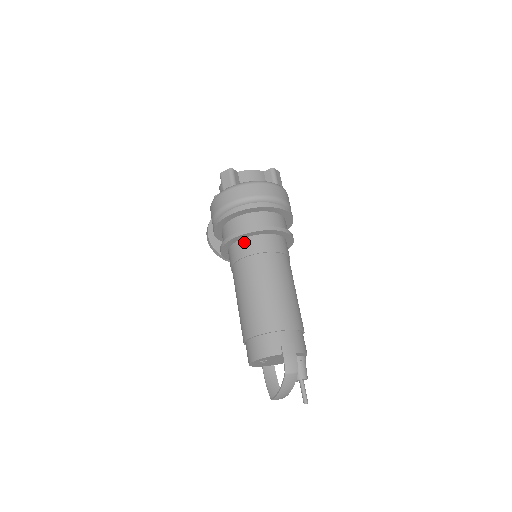
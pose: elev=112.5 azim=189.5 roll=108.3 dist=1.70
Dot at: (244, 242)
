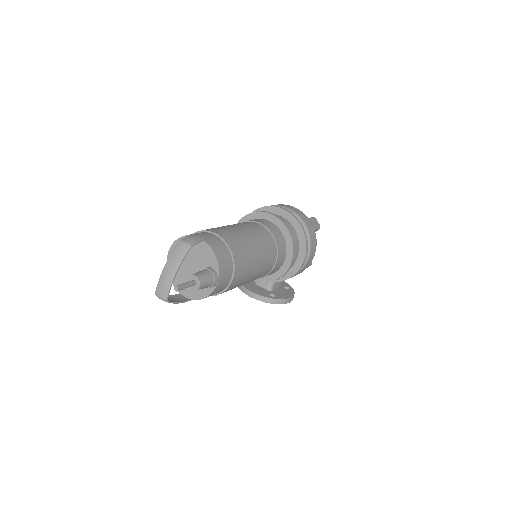
Dot at: occluded
